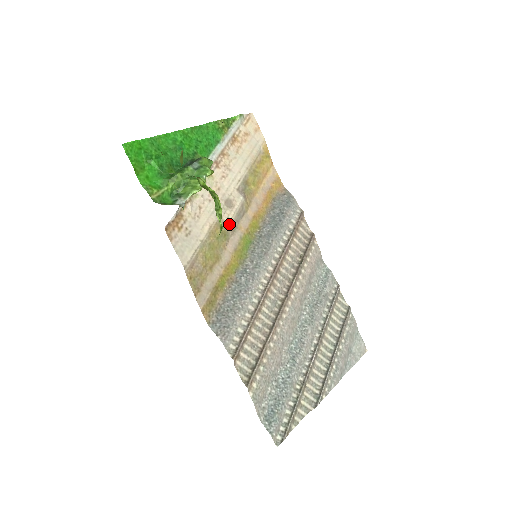
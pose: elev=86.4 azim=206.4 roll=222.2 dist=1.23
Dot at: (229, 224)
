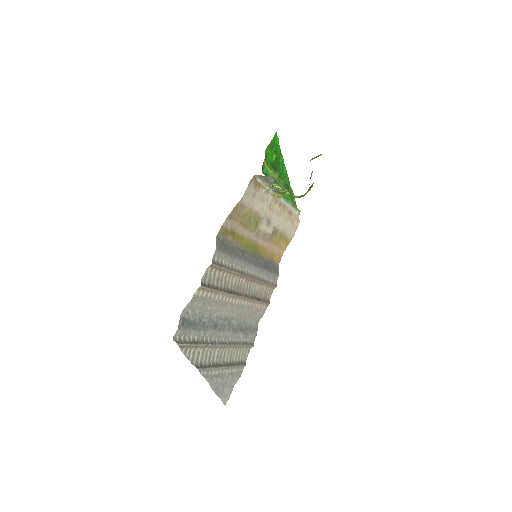
Dot at: (261, 227)
